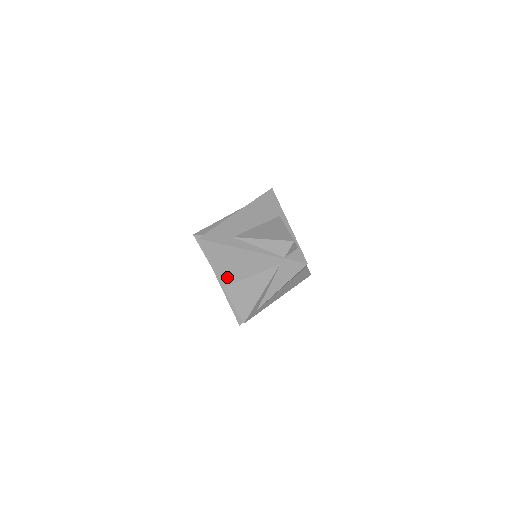
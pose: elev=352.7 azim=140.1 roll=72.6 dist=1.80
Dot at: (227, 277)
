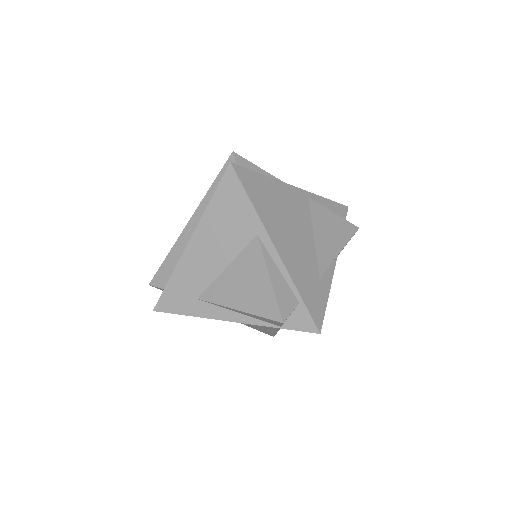
Dot at: occluded
